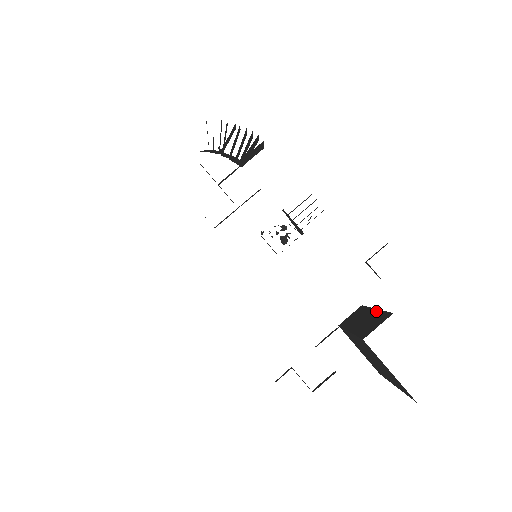
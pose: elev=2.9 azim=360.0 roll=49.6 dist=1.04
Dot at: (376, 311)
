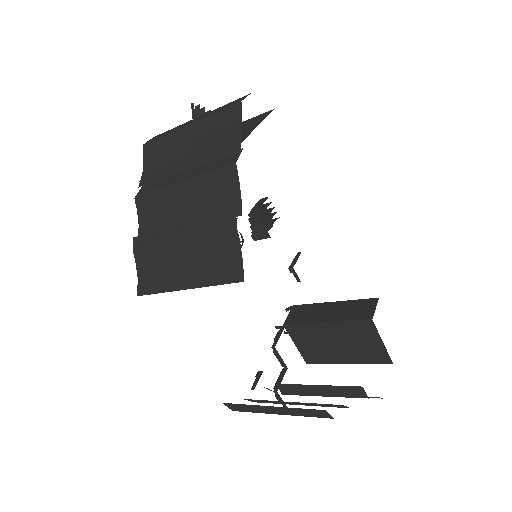
Dot at: (341, 302)
